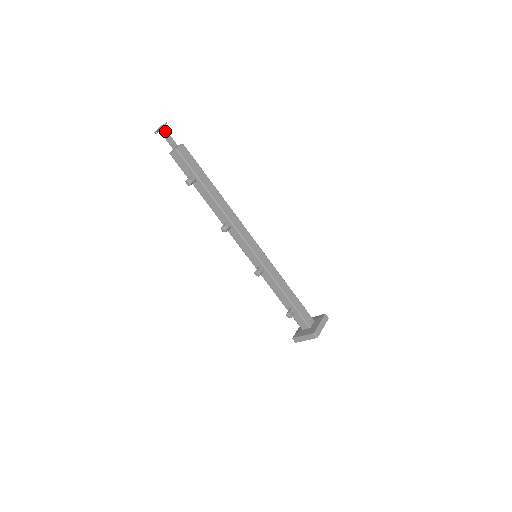
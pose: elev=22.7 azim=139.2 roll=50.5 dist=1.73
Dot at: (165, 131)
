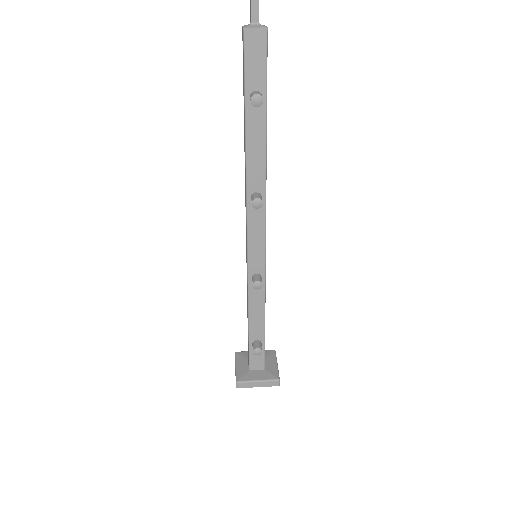
Dot at: out of frame
